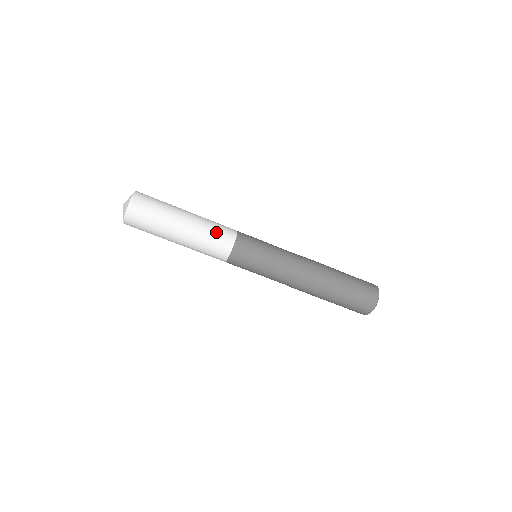
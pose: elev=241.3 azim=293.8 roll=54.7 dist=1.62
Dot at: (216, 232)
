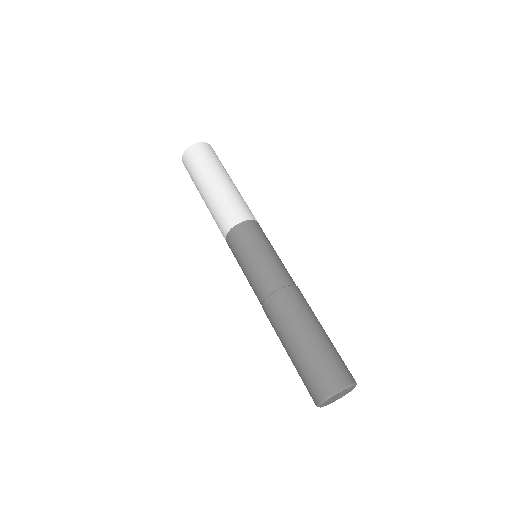
Dot at: (238, 204)
